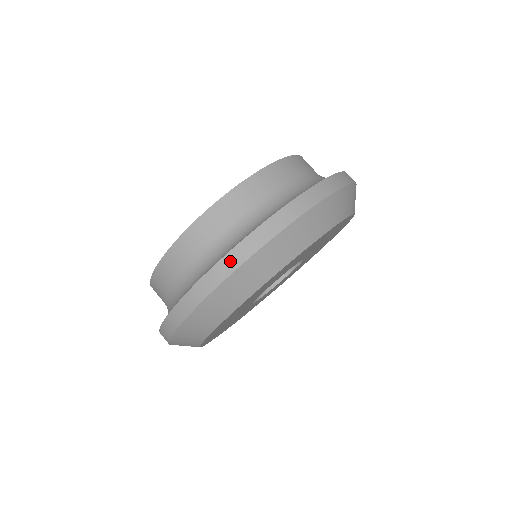
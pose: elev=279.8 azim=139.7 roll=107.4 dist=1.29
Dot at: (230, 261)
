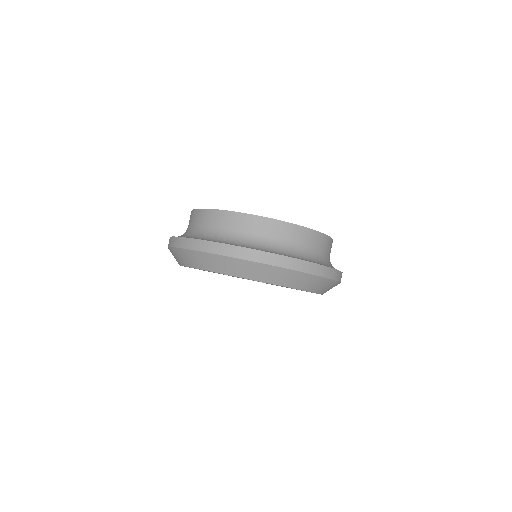
Dot at: (314, 268)
